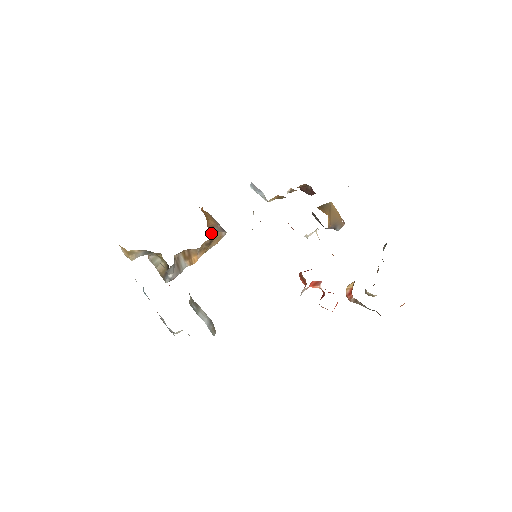
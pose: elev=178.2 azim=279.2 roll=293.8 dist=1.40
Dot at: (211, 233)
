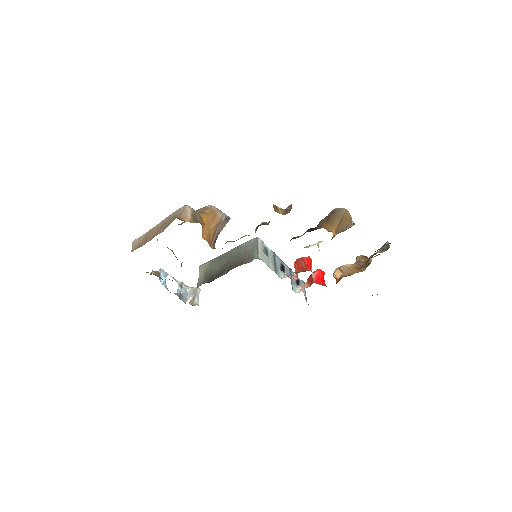
Dot at: (213, 243)
